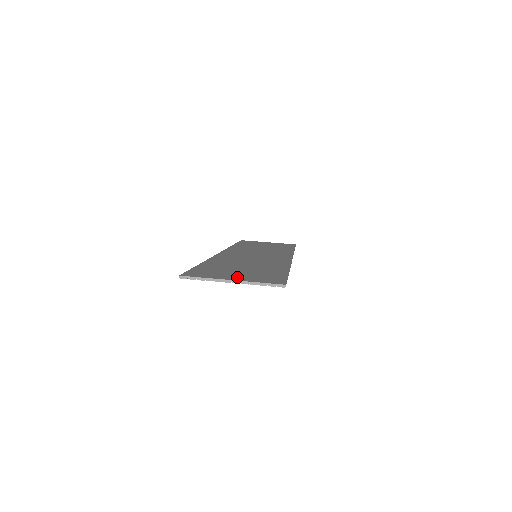
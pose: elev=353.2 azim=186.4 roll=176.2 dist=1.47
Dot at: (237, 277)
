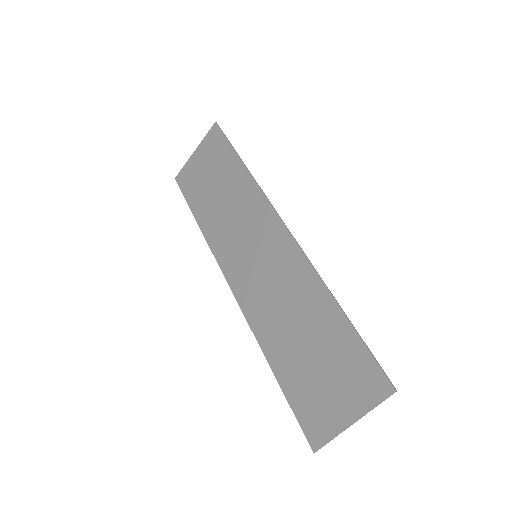
Dot at: (344, 405)
